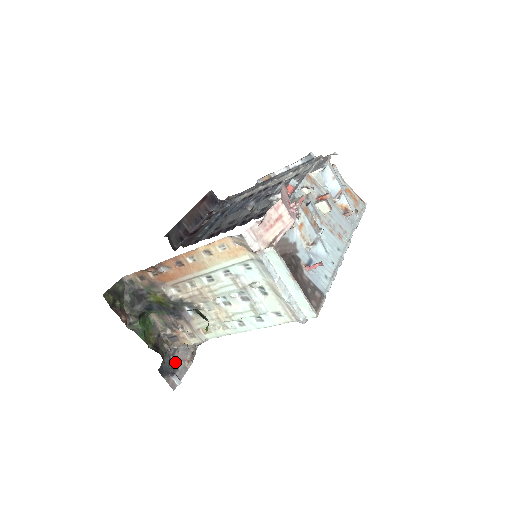
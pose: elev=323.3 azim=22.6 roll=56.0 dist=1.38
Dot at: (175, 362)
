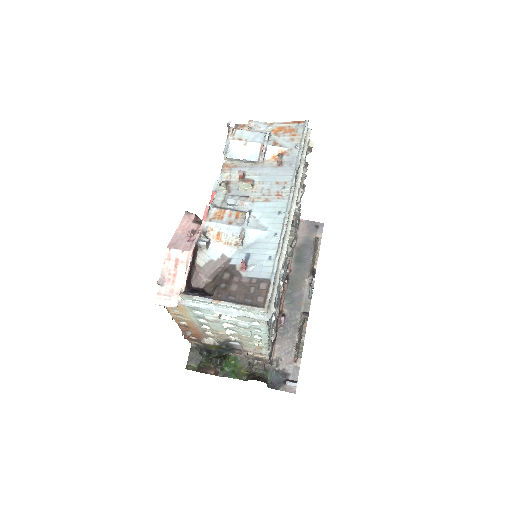
Dot at: (283, 370)
